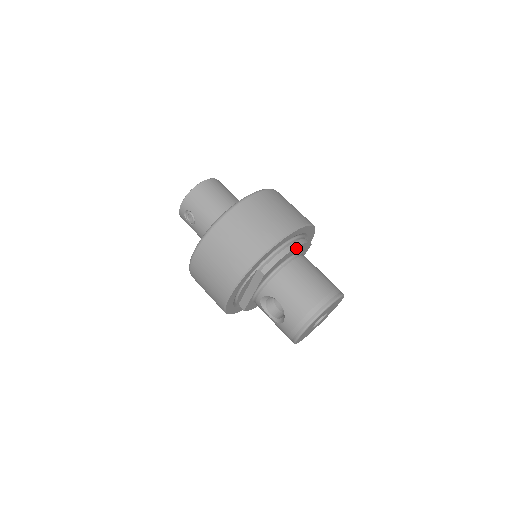
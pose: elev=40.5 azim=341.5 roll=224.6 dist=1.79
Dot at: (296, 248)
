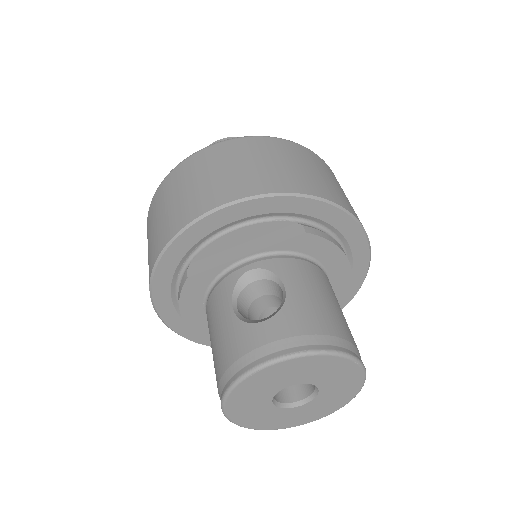
Dot at: (346, 270)
